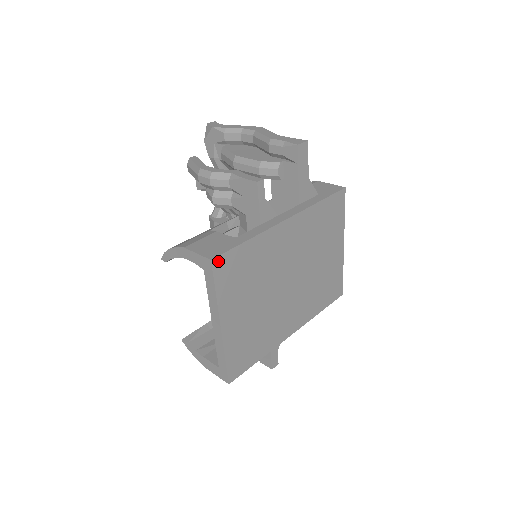
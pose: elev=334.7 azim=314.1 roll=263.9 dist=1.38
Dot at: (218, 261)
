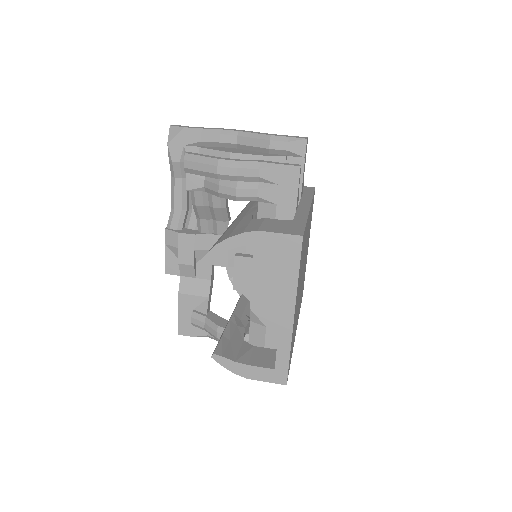
Dot at: (303, 239)
